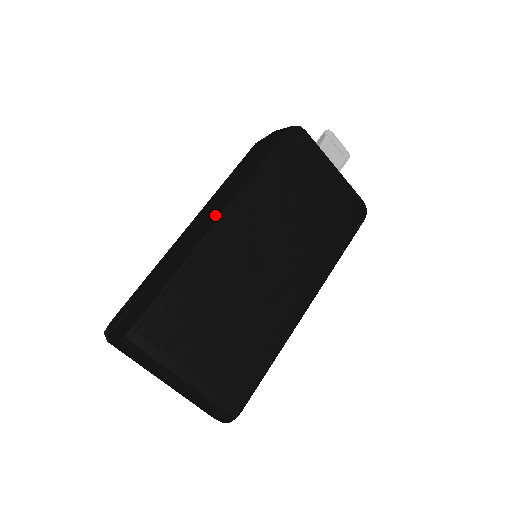
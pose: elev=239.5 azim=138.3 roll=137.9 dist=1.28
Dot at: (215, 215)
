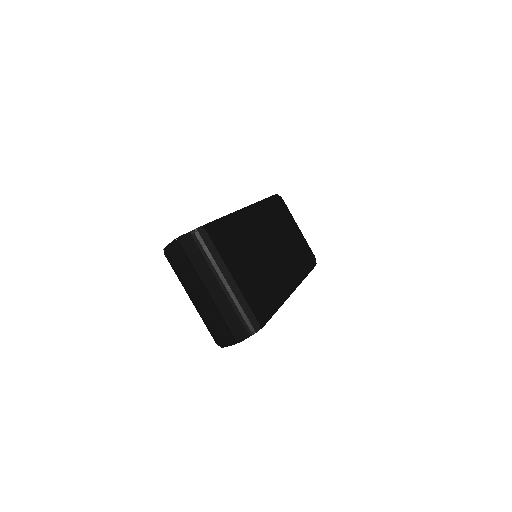
Dot at: occluded
